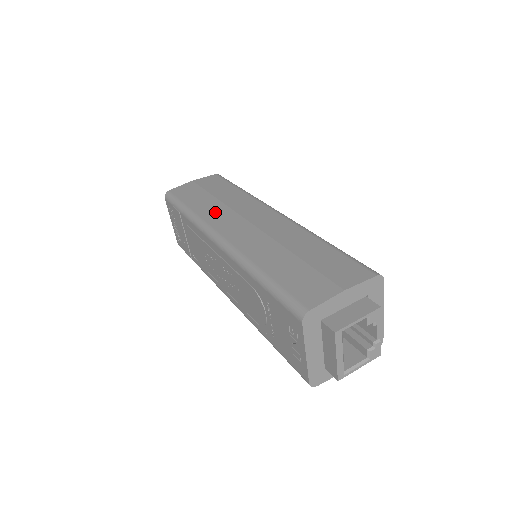
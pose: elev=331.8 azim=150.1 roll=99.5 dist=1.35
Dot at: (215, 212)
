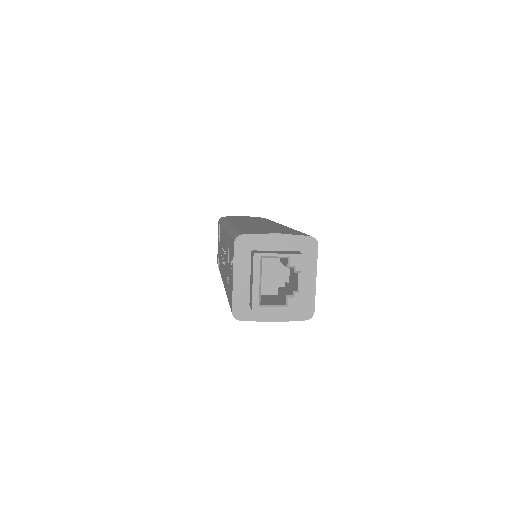
Dot at: (240, 220)
